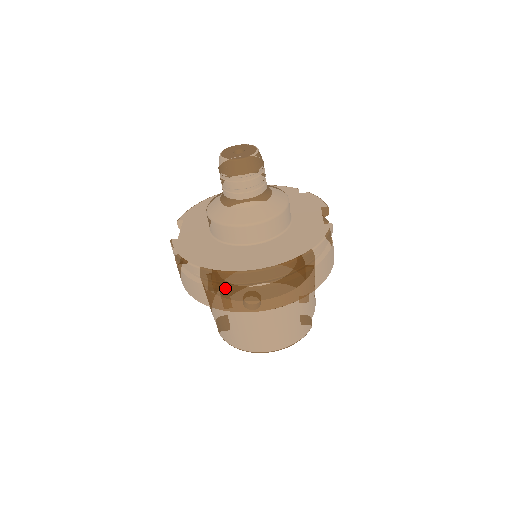
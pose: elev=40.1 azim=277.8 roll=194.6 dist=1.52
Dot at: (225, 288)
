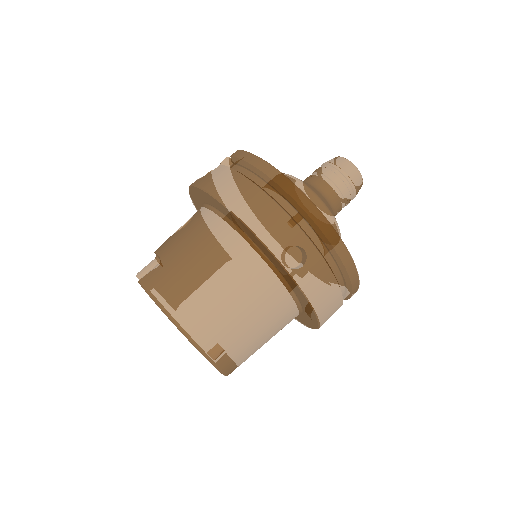
Dot at: (292, 218)
